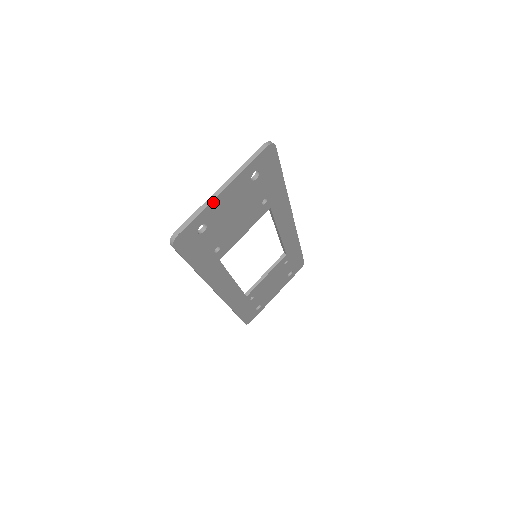
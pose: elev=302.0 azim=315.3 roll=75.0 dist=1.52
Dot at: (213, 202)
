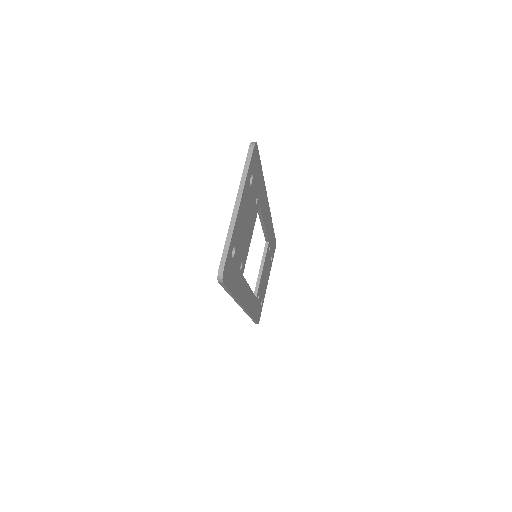
Dot at: (236, 222)
